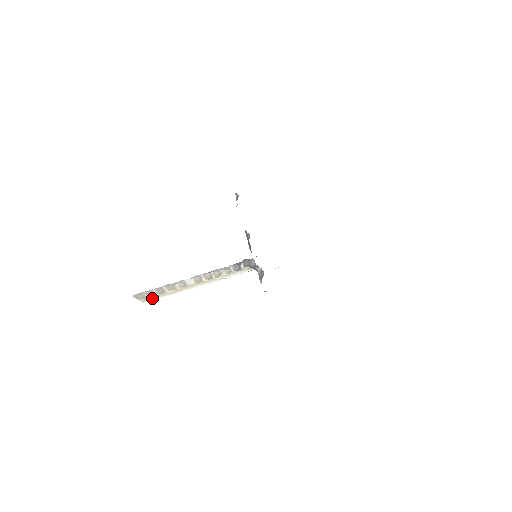
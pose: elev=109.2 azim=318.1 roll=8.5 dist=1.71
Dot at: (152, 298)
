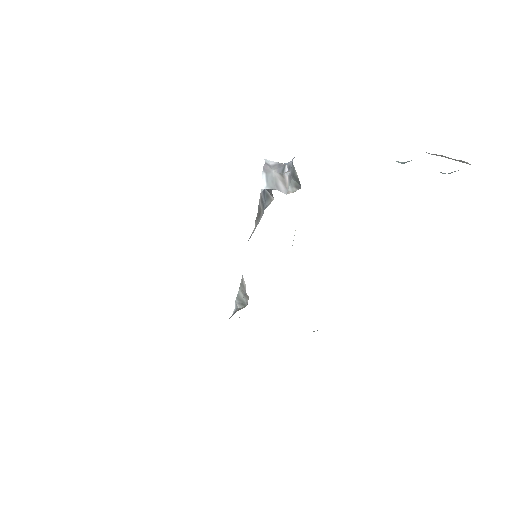
Dot at: occluded
